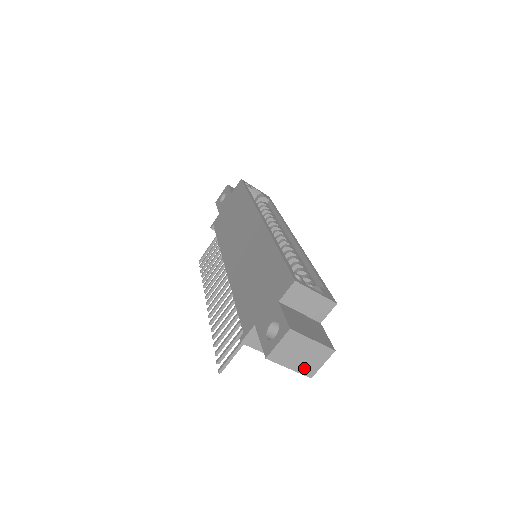
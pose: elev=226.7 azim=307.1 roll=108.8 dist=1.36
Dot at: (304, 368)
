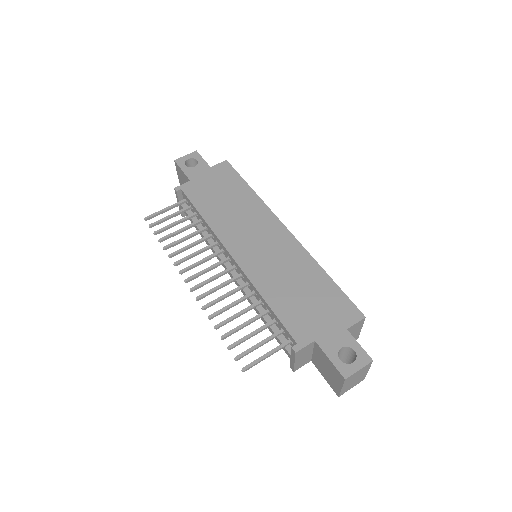
Dot at: (345, 389)
